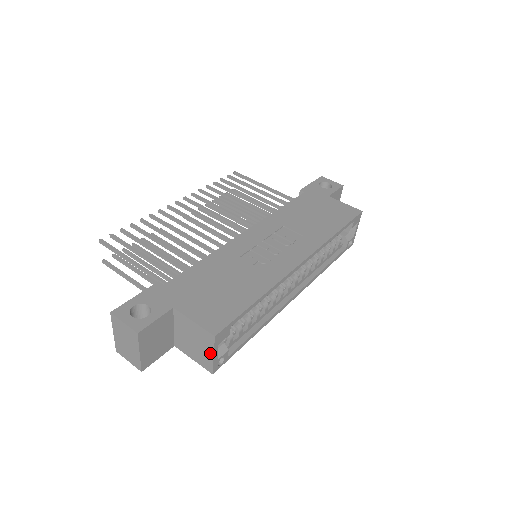
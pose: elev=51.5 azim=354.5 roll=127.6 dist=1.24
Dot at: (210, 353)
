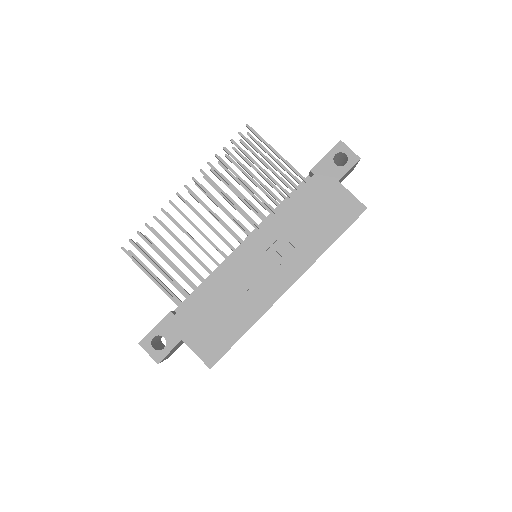
Dot at: occluded
